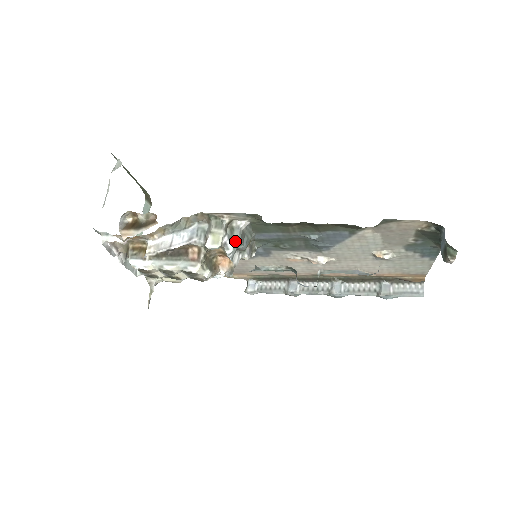
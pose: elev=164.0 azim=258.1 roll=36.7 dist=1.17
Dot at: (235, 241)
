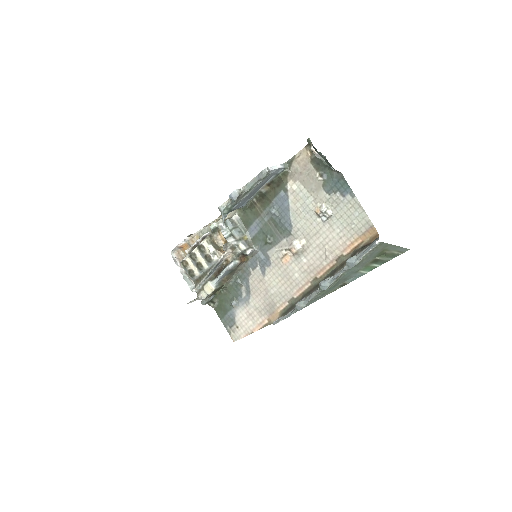
Dot at: (227, 224)
